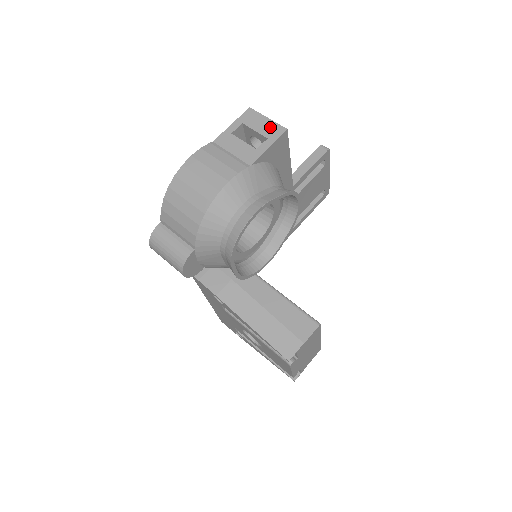
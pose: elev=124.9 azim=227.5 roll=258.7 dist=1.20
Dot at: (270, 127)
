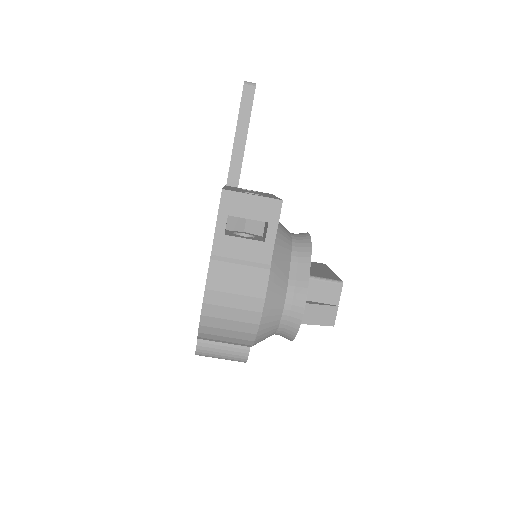
Dot at: (262, 207)
